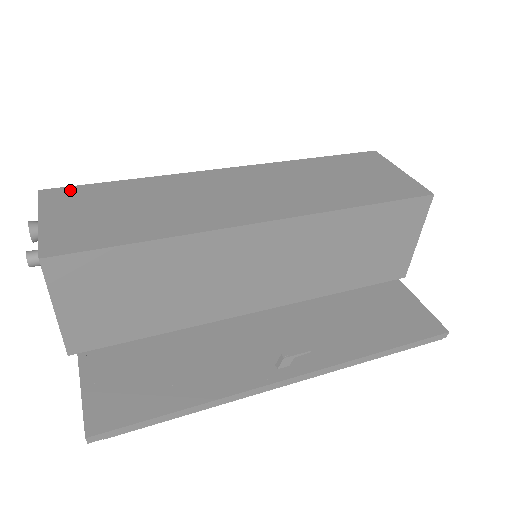
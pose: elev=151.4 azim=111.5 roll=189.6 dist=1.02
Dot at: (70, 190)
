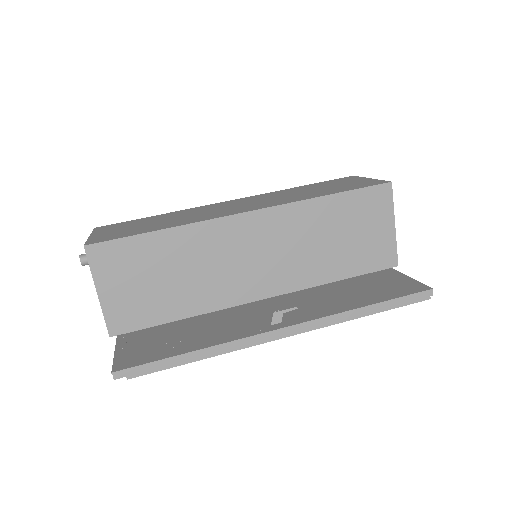
Dot at: (115, 224)
